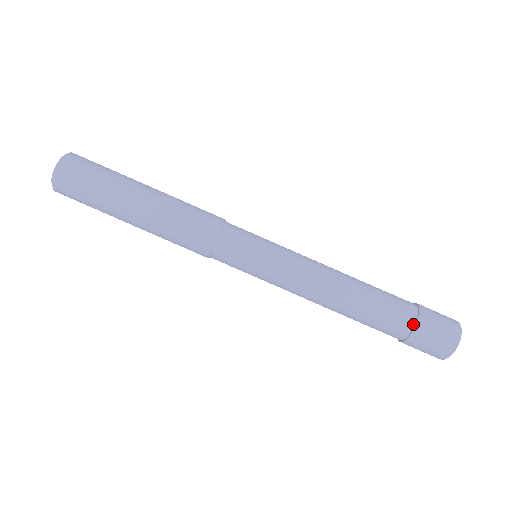
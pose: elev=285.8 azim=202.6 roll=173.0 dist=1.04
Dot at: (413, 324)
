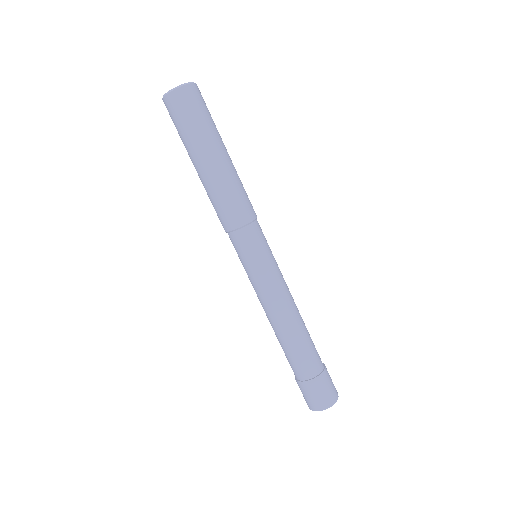
Dot at: (308, 378)
